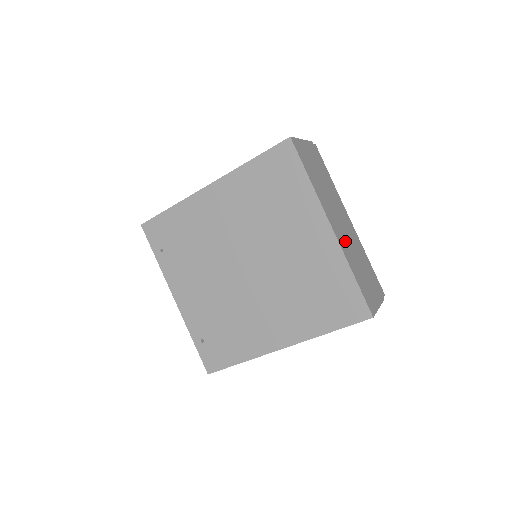
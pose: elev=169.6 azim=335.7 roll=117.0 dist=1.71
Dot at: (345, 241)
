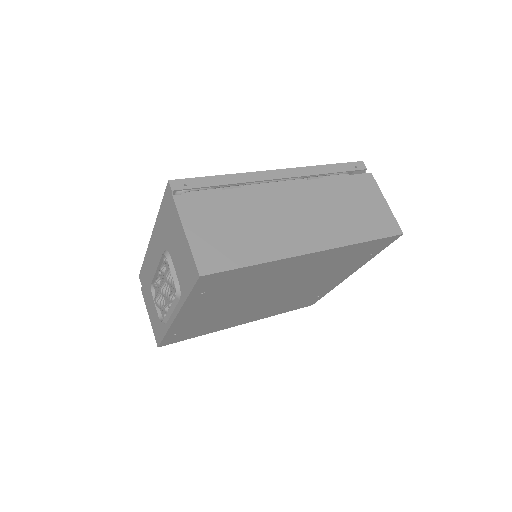
Dot at: occluded
